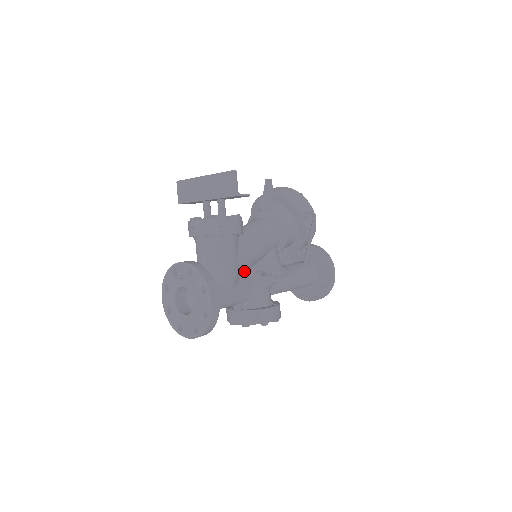
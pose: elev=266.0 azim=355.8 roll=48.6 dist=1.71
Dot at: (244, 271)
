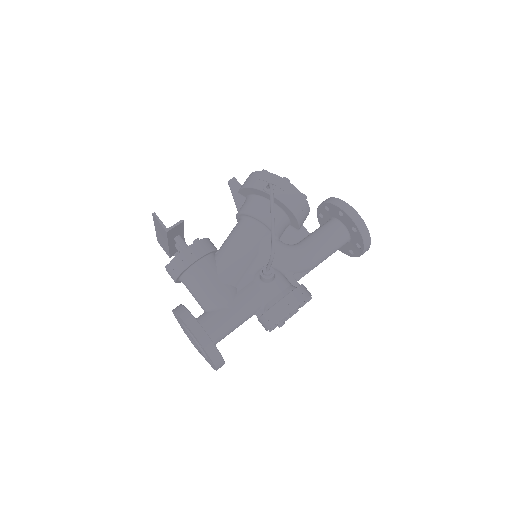
Dot at: (240, 281)
